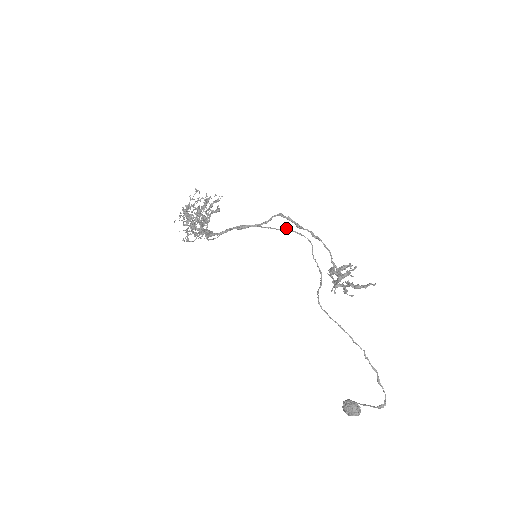
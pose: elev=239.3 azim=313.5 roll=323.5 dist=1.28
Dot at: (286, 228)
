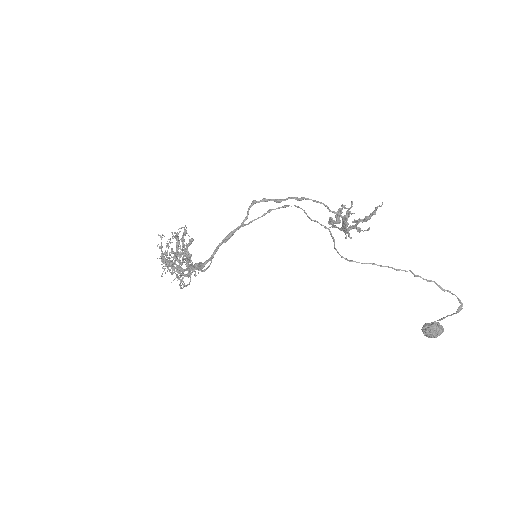
Dot at: (268, 210)
